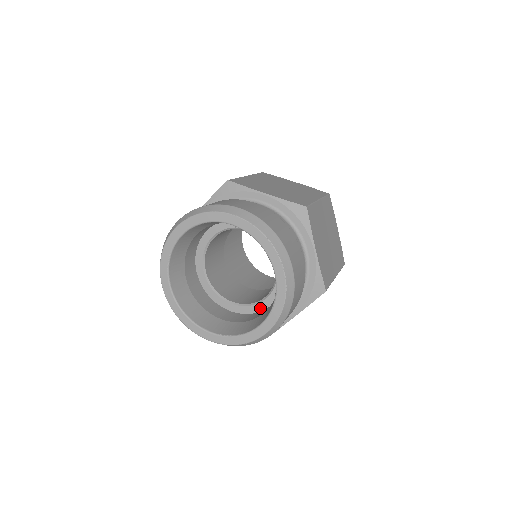
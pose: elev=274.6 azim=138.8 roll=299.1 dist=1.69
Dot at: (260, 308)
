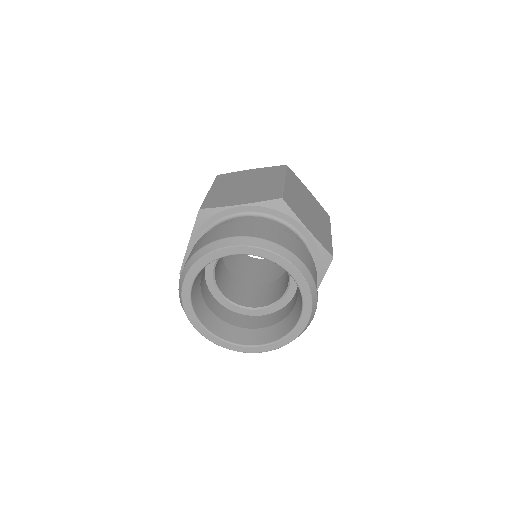
Dot at: (286, 301)
